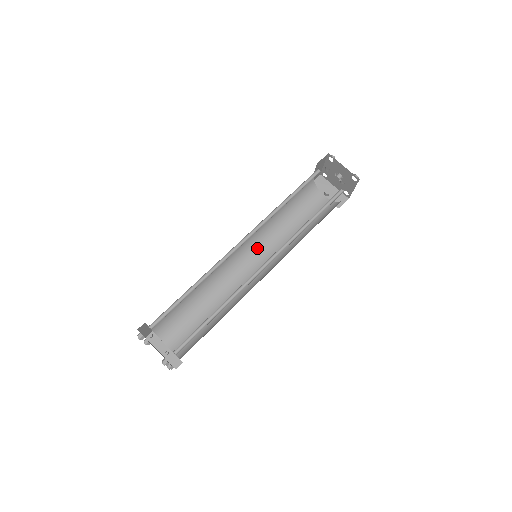
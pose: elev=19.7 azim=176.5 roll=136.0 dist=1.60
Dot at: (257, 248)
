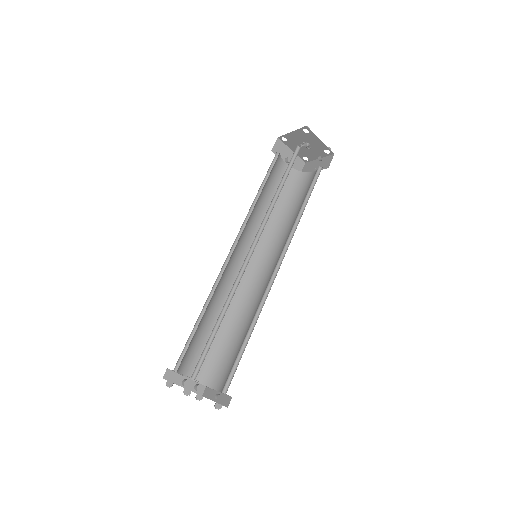
Dot at: (243, 240)
